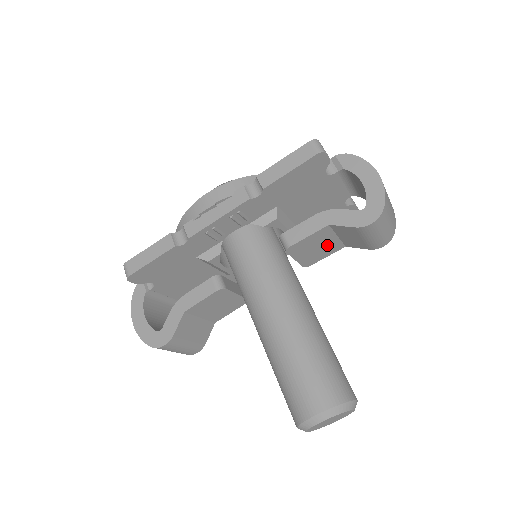
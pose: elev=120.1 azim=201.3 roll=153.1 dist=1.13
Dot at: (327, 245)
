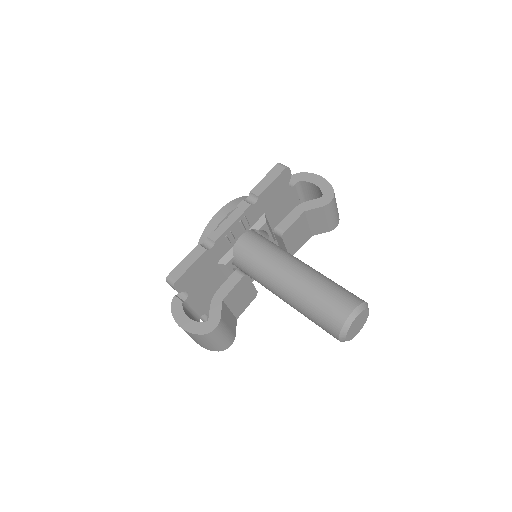
Dot at: (303, 233)
